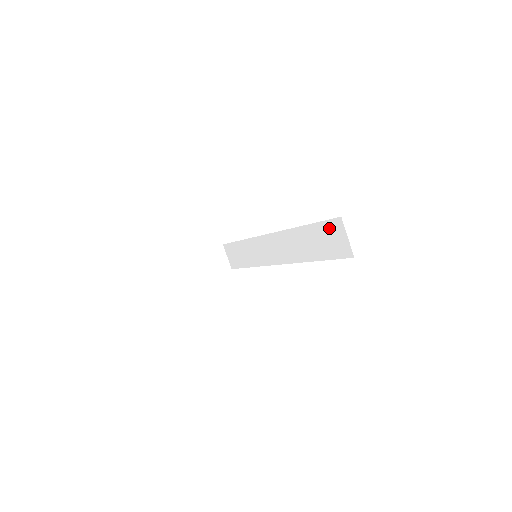
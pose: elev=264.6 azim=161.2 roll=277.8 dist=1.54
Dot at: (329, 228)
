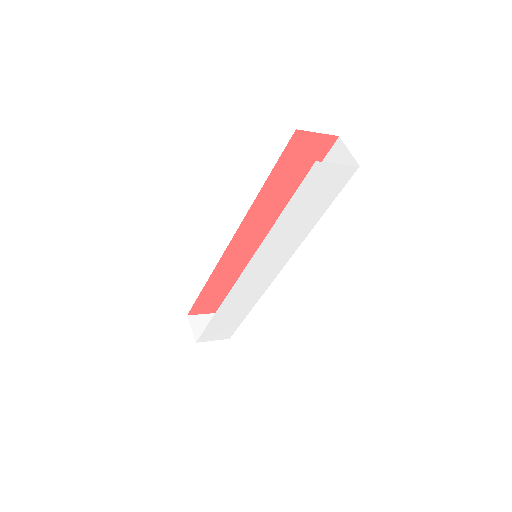
Dot at: (329, 162)
